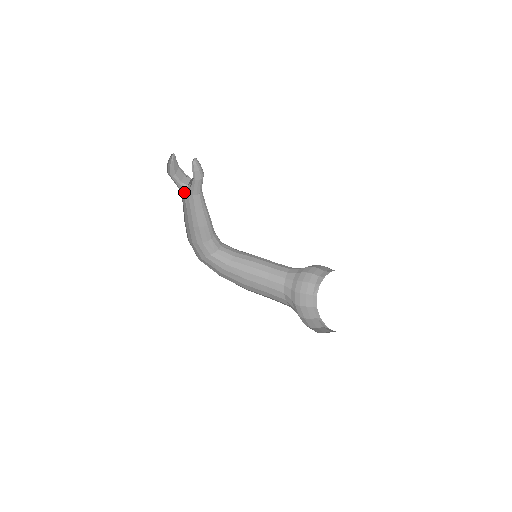
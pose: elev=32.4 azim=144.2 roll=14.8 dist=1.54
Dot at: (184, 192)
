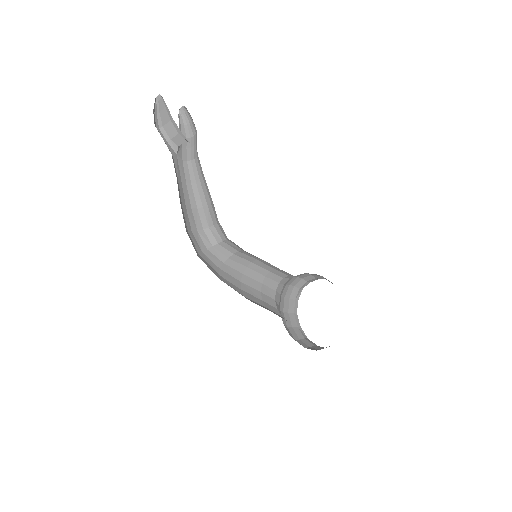
Dot at: (173, 155)
